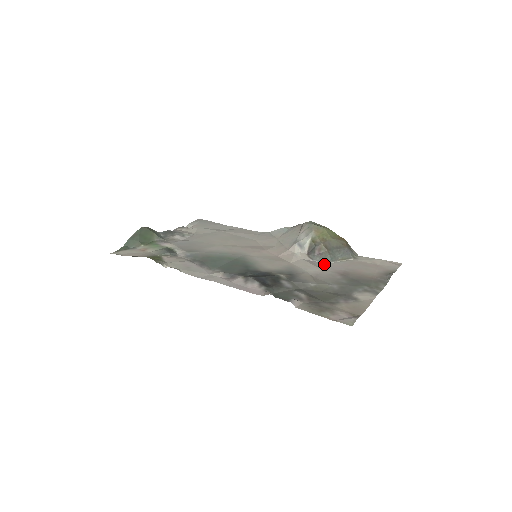
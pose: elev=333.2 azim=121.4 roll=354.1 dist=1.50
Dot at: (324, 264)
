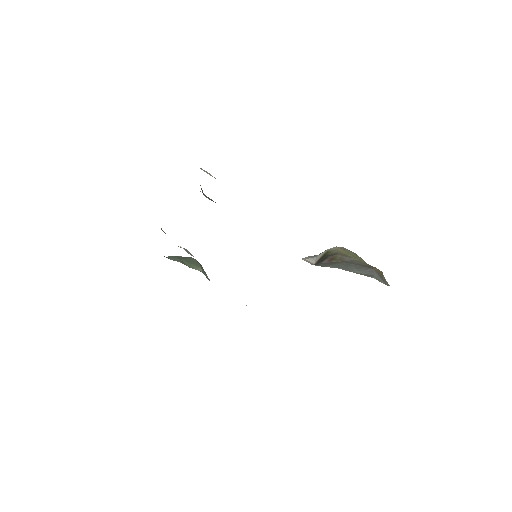
Dot at: occluded
